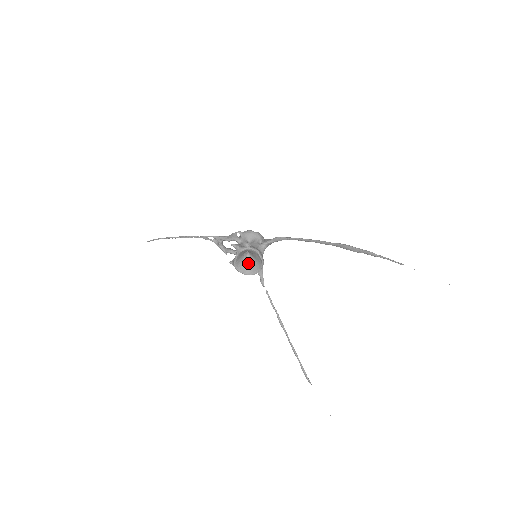
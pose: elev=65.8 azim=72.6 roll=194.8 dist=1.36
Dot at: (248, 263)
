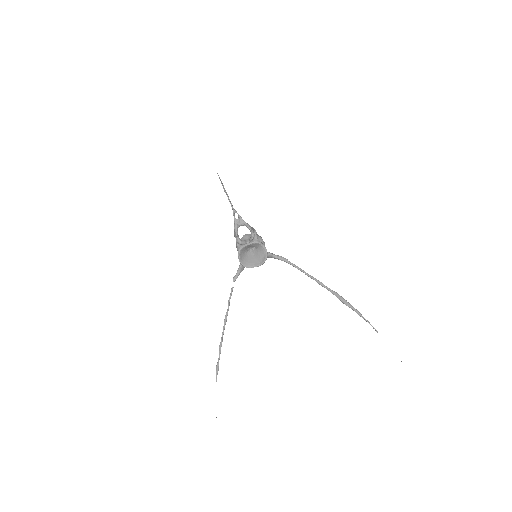
Dot at: (246, 256)
